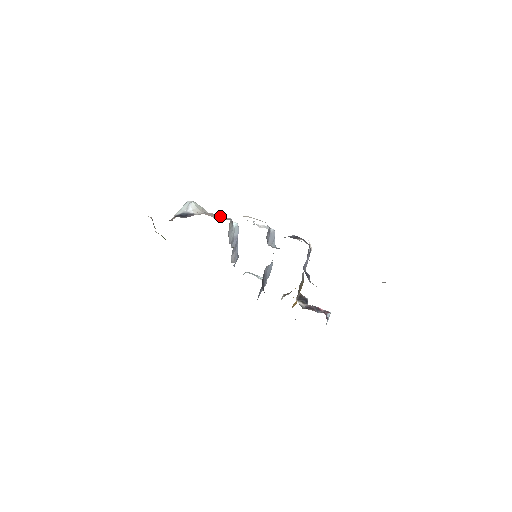
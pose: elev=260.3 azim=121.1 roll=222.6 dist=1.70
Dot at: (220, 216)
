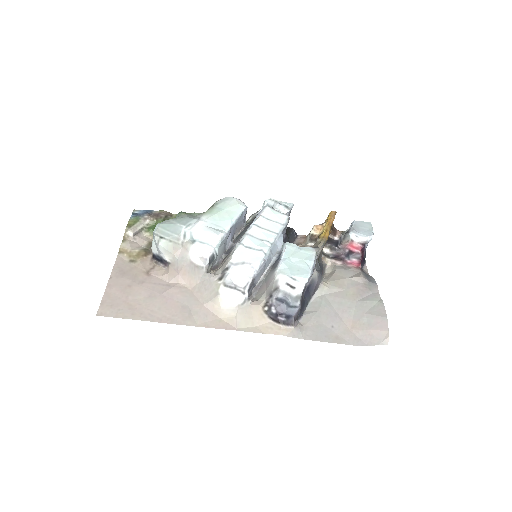
Dot at: (194, 269)
